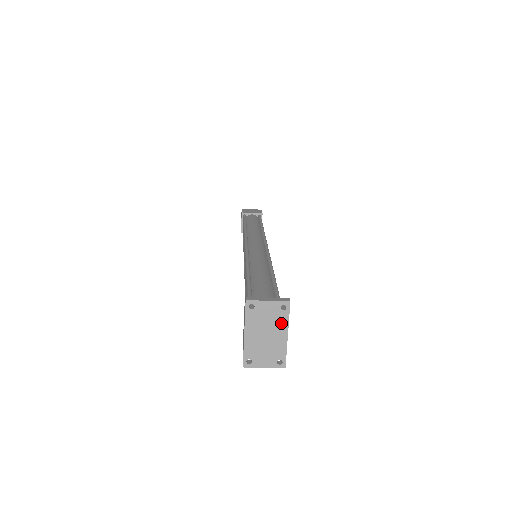
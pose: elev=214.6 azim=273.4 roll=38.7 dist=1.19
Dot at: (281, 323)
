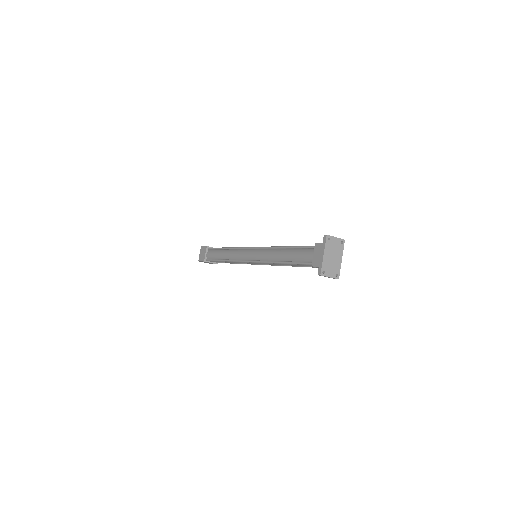
Dot at: (340, 251)
